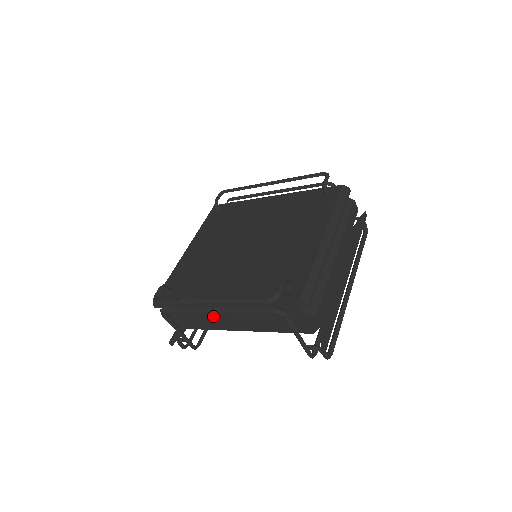
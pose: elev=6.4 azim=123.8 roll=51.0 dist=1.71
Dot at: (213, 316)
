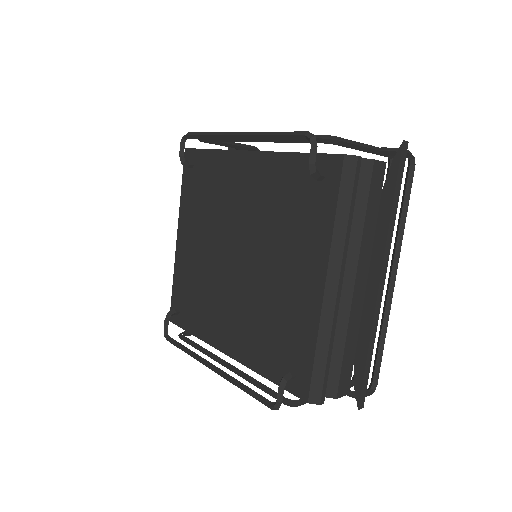
Dot at: occluded
